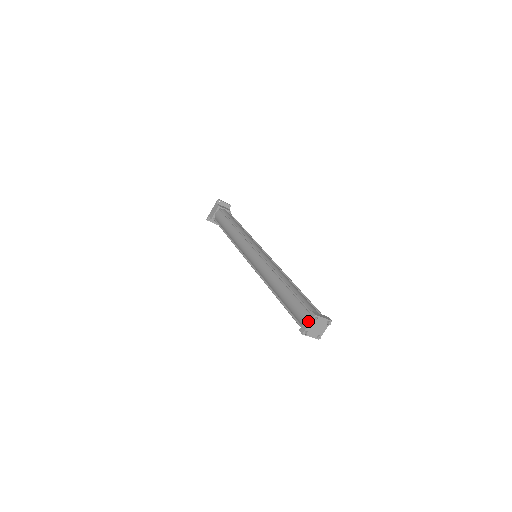
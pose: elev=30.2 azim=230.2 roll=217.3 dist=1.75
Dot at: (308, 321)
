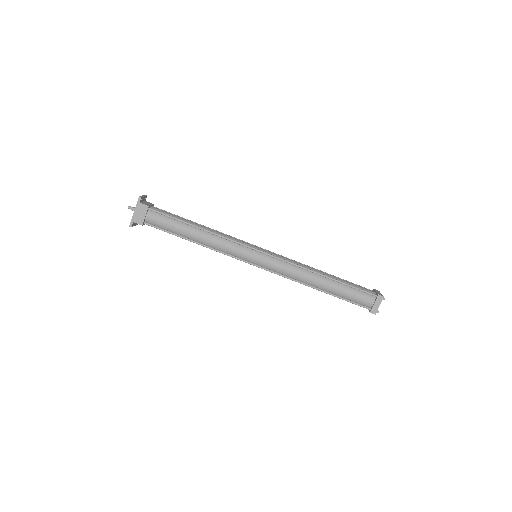
Dot at: (378, 303)
